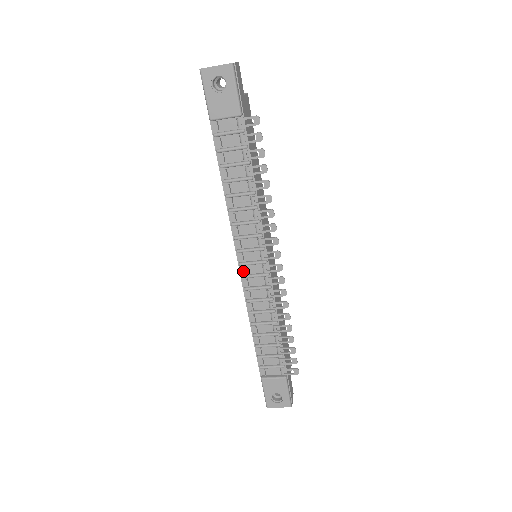
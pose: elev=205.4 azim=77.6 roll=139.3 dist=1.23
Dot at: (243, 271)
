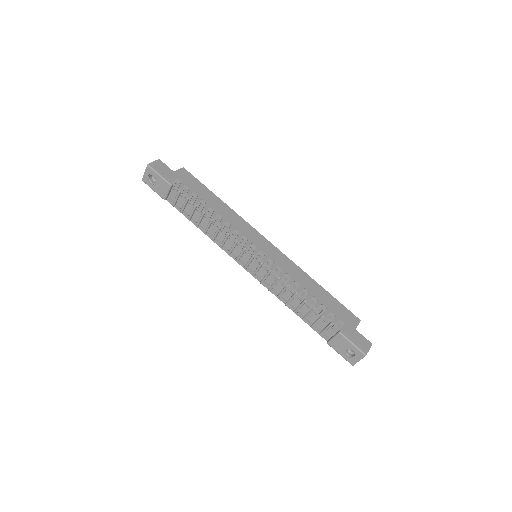
Dot at: (251, 272)
